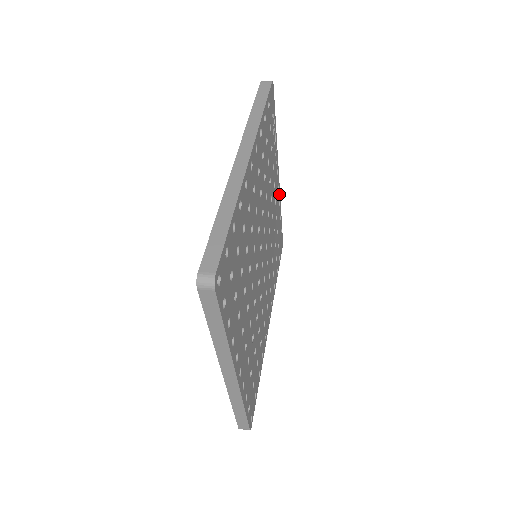
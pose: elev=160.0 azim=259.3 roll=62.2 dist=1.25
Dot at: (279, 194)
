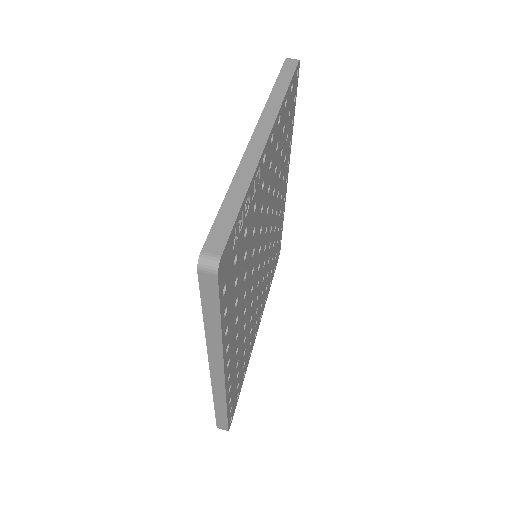
Dot at: (276, 122)
